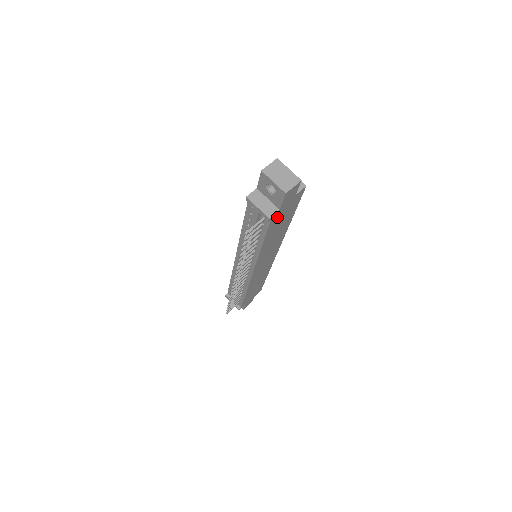
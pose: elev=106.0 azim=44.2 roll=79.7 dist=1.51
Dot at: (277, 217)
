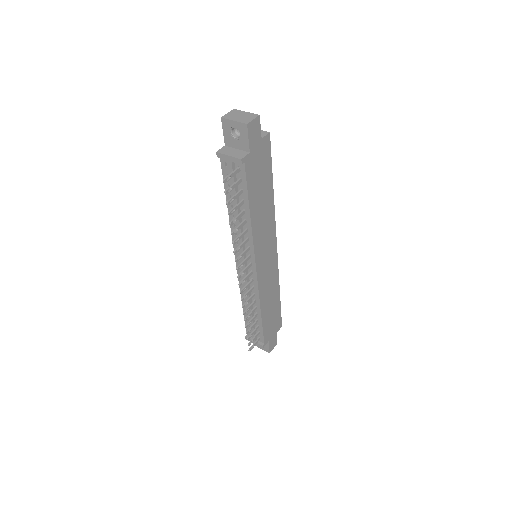
Dot at: (251, 166)
